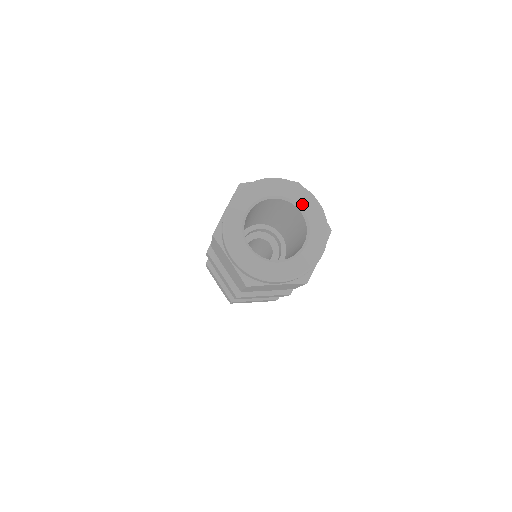
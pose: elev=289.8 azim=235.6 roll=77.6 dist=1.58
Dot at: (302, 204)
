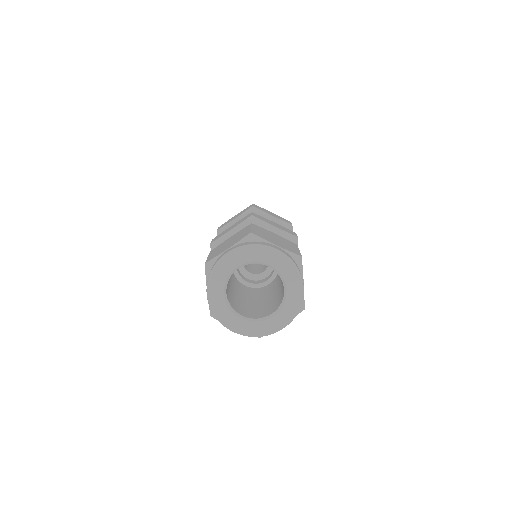
Dot at: (288, 284)
